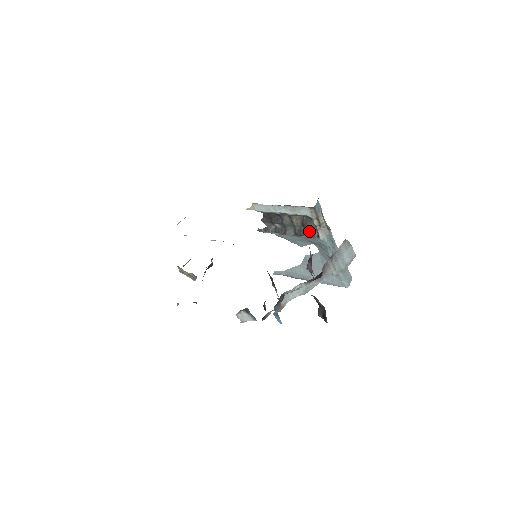
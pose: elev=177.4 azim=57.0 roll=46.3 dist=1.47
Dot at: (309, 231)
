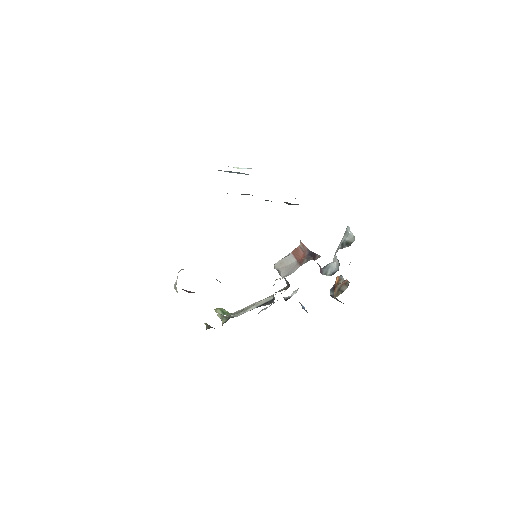
Dot at: occluded
